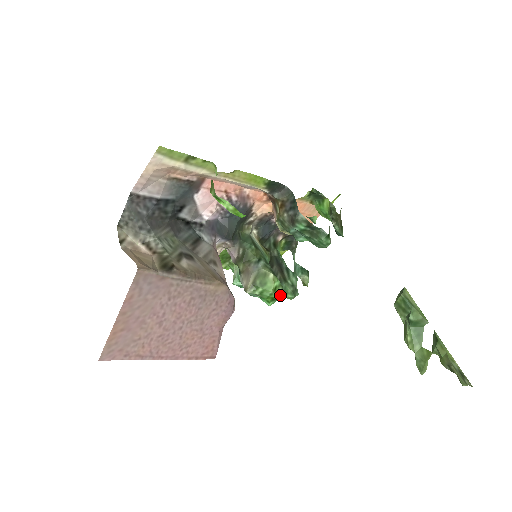
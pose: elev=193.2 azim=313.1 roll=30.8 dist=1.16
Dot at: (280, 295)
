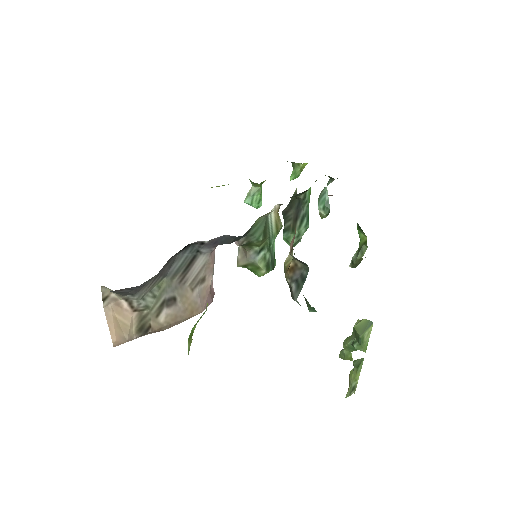
Dot at: occluded
